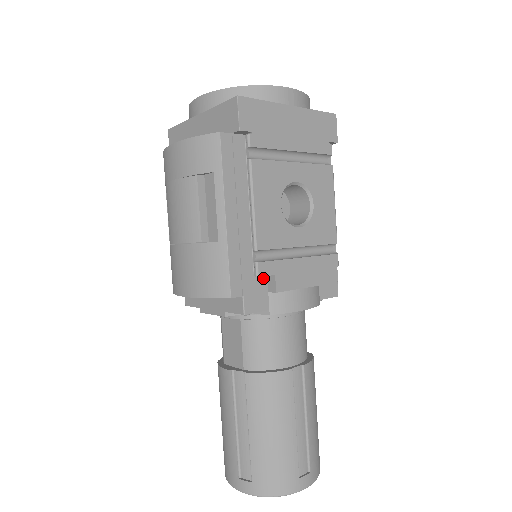
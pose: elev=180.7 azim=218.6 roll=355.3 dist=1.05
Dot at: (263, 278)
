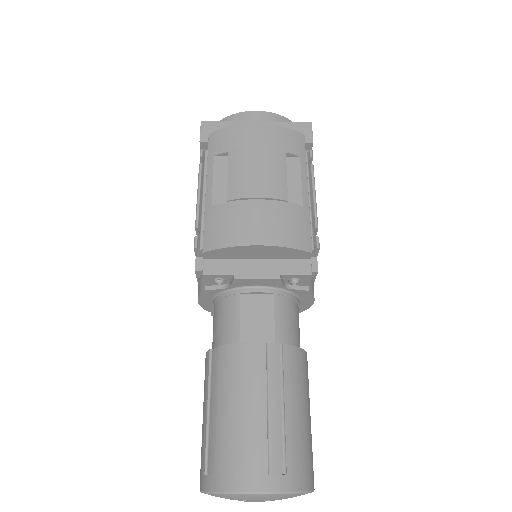
Dot at: occluded
